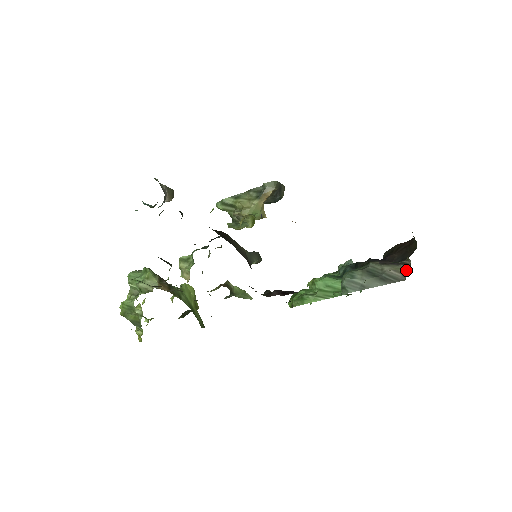
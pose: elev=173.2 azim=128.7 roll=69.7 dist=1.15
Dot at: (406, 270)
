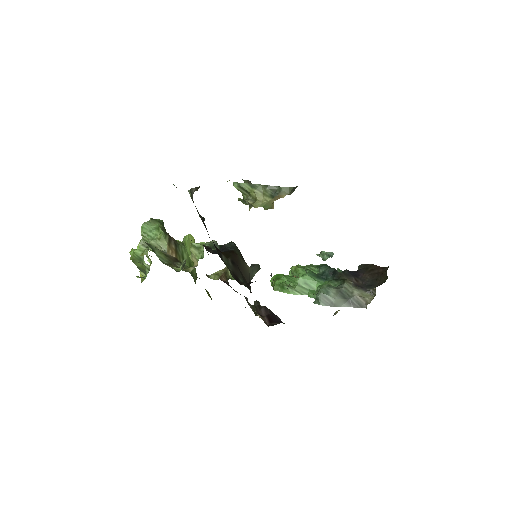
Dot at: (370, 299)
